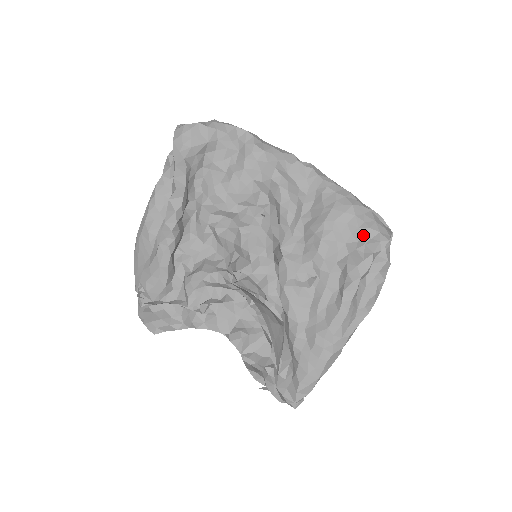
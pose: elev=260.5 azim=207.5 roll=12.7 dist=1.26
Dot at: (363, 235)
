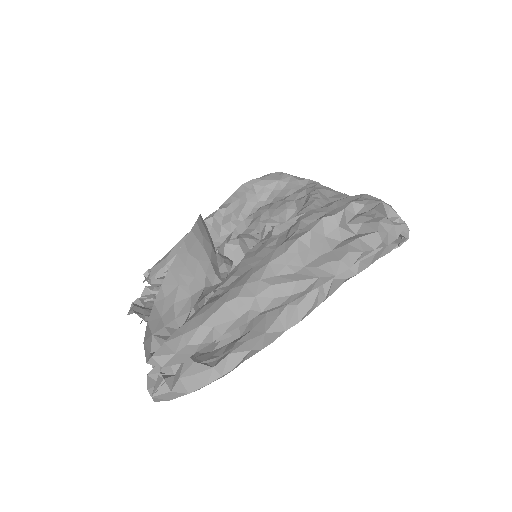
Dot at: occluded
